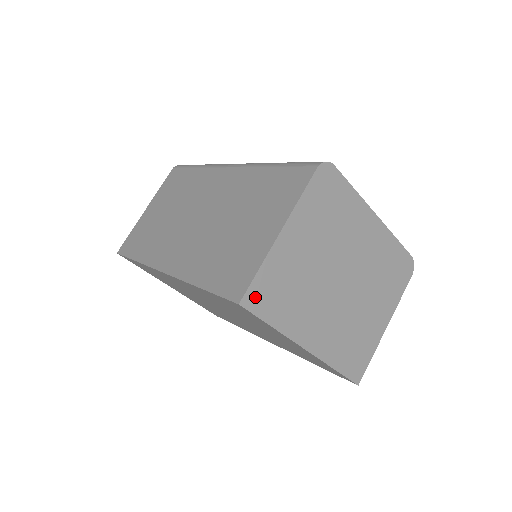
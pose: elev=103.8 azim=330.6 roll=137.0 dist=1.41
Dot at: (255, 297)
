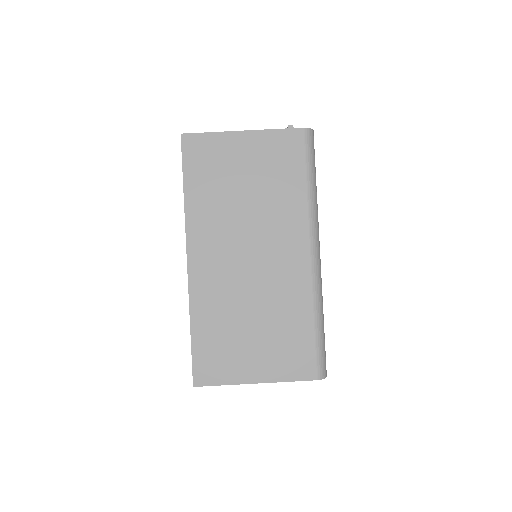
Dot at: occluded
